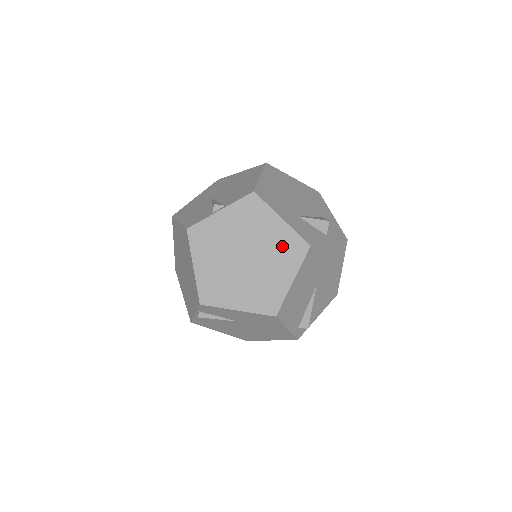
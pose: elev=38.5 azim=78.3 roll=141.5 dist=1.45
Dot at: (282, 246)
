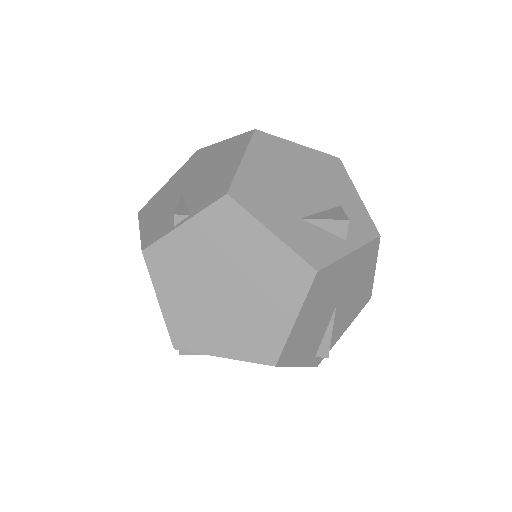
Dot at: (275, 272)
